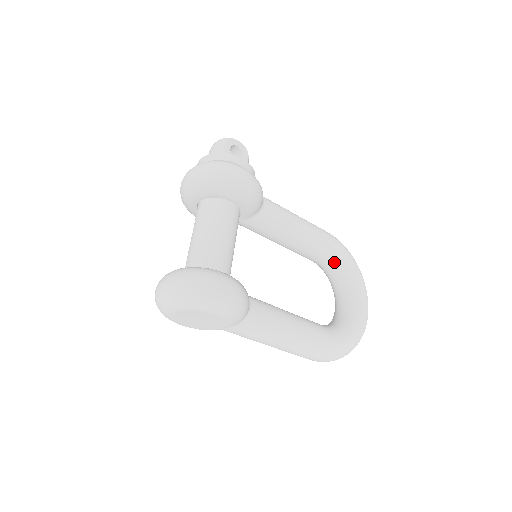
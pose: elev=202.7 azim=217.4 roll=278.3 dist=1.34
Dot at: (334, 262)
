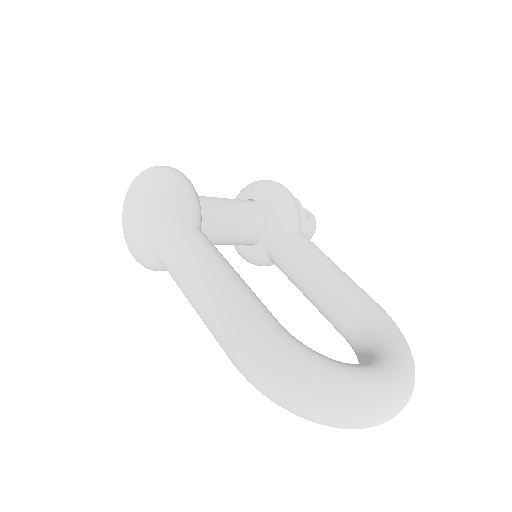
Dot at: (367, 326)
